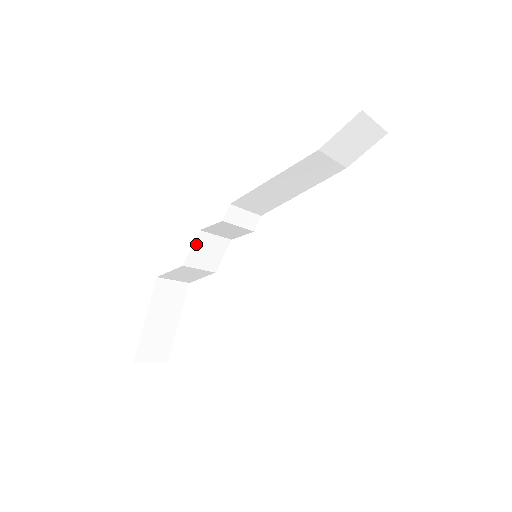
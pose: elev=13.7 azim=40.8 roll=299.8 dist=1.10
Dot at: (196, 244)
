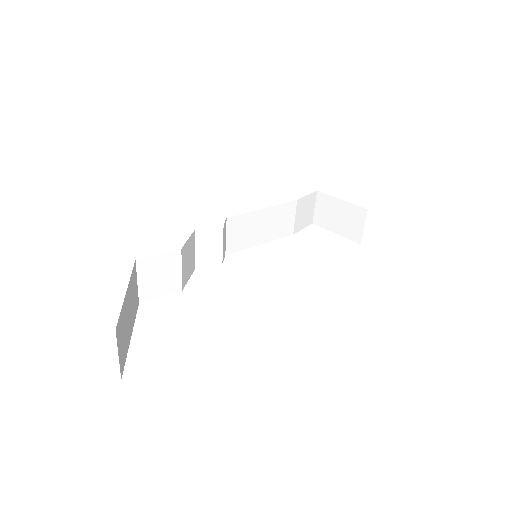
Dot at: (189, 240)
